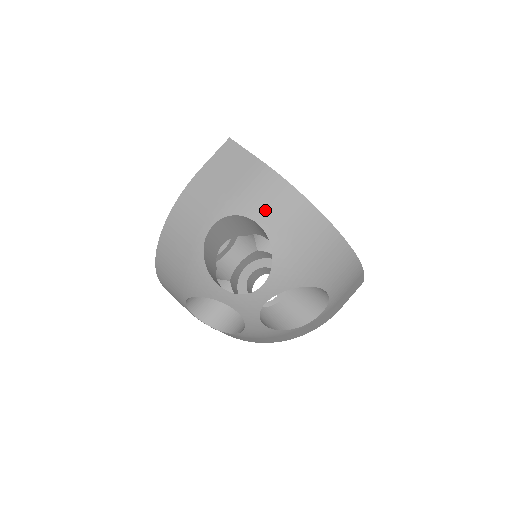
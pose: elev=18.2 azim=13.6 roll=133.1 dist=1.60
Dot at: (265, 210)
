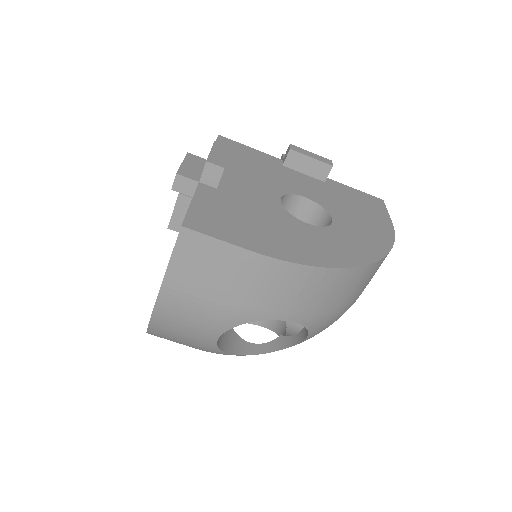
Dot at: (284, 305)
